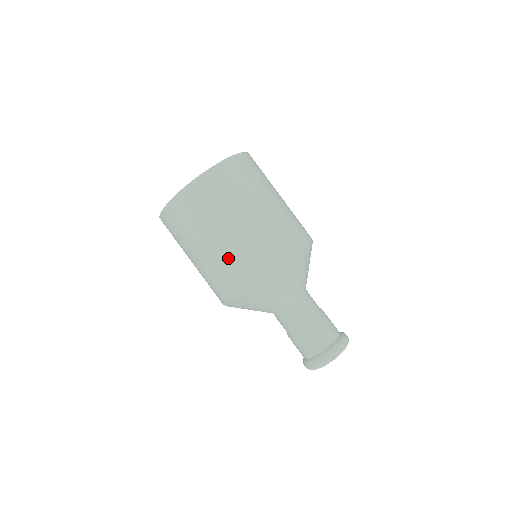
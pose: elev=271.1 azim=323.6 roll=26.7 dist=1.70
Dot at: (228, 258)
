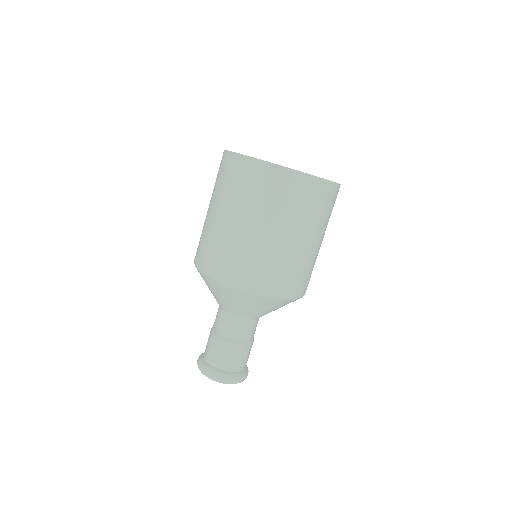
Dot at: (294, 262)
